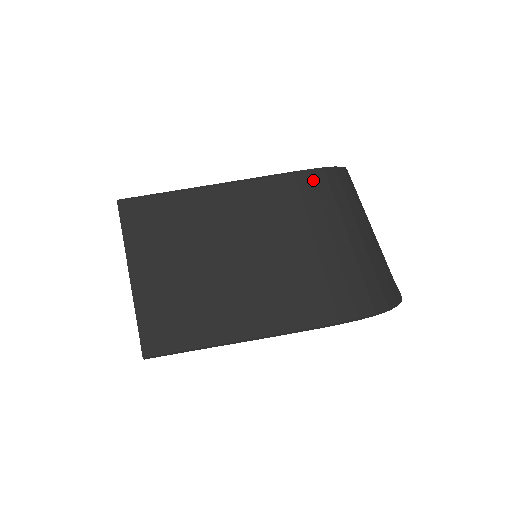
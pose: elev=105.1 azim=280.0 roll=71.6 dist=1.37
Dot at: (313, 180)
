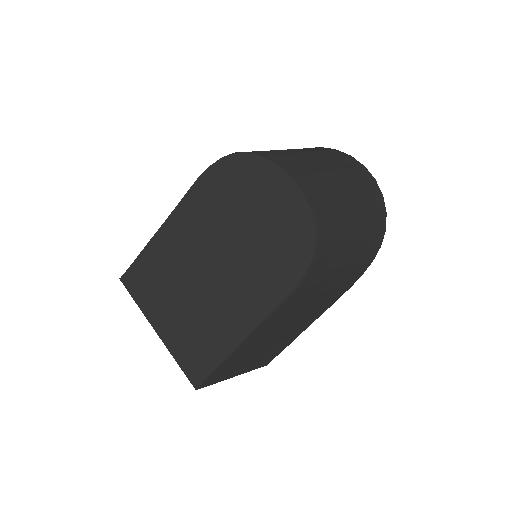
Dot at: (311, 273)
